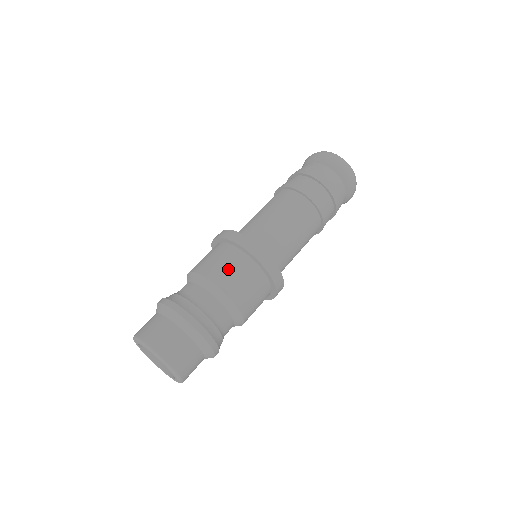
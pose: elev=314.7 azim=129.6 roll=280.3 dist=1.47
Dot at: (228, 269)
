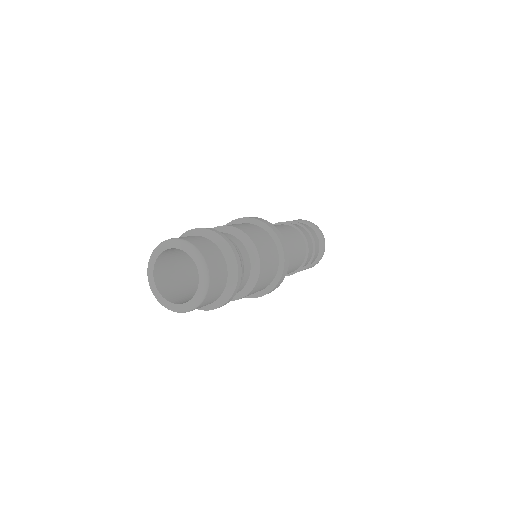
Dot at: (246, 227)
